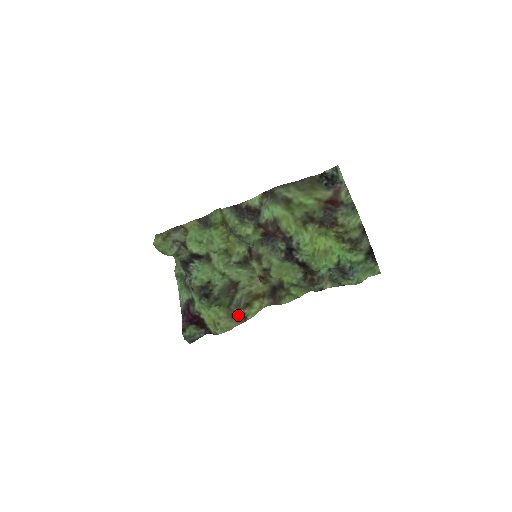
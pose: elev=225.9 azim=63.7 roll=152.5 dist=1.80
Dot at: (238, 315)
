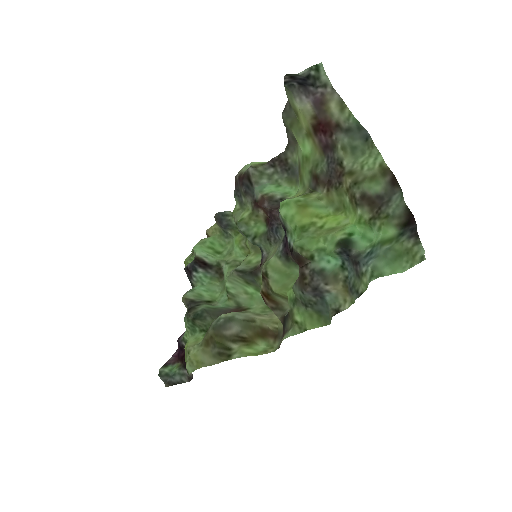
Dot at: (216, 345)
